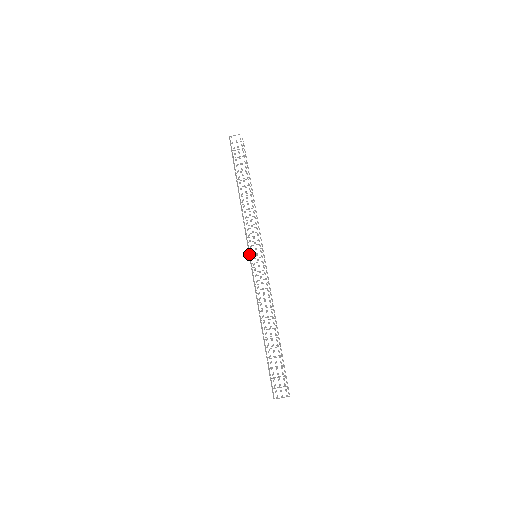
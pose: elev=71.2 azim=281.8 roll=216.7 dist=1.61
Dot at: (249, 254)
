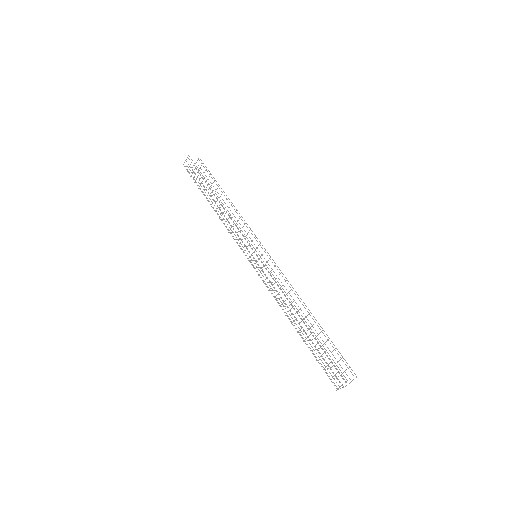
Dot at: occluded
